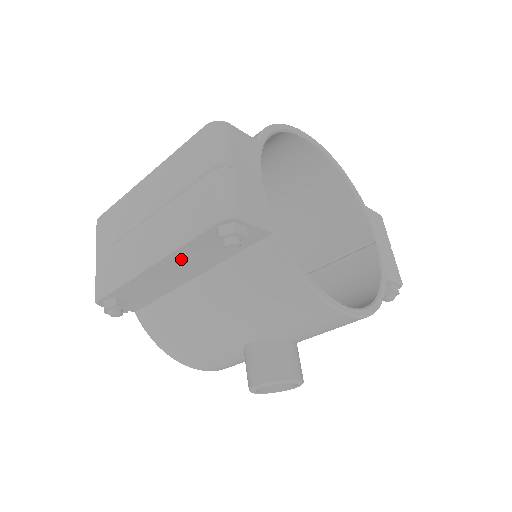
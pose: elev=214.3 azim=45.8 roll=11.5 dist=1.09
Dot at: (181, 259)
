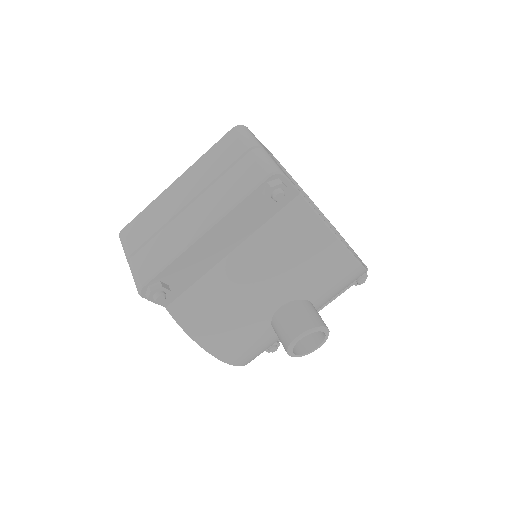
Dot at: (229, 224)
